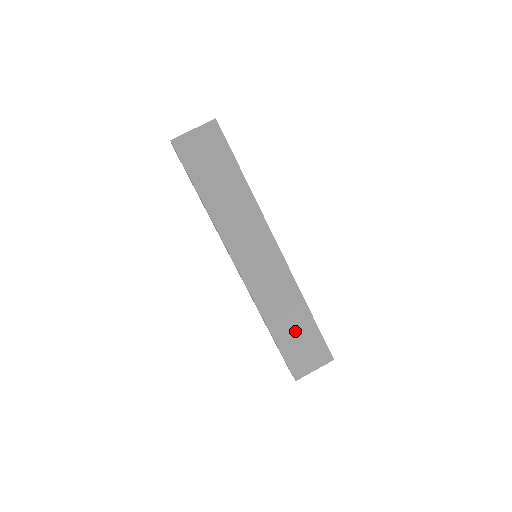
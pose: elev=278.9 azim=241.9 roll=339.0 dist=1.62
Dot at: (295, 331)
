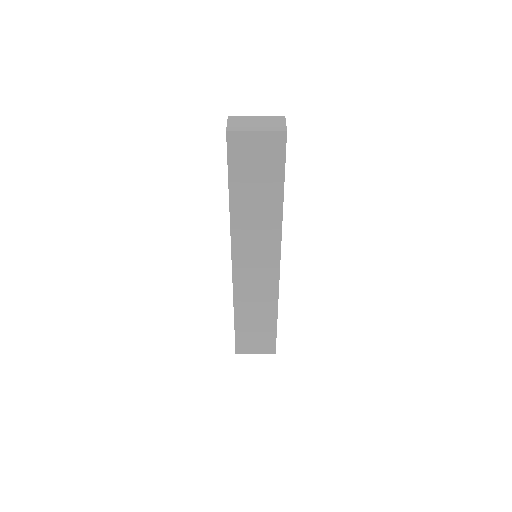
Dot at: (256, 325)
